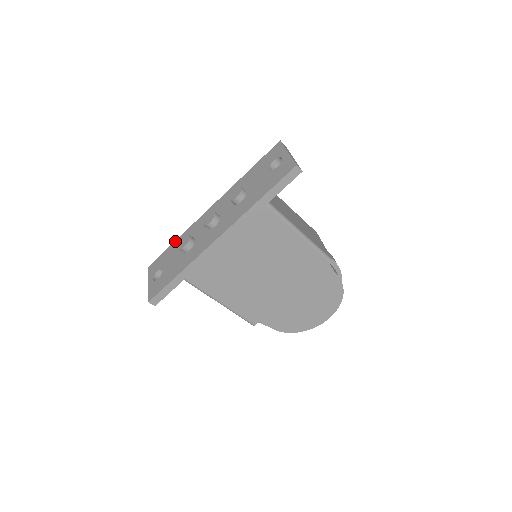
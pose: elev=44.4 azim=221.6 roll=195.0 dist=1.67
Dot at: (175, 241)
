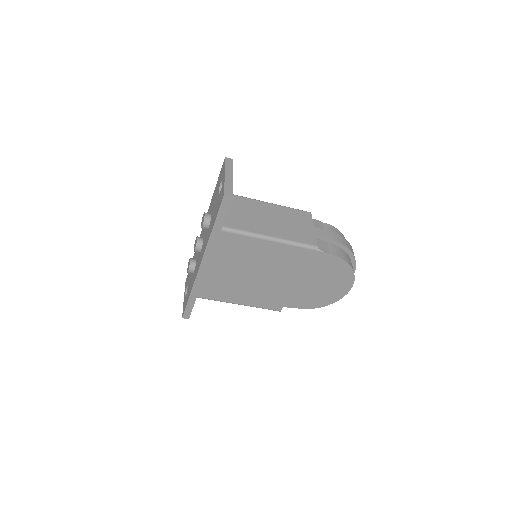
Dot at: occluded
